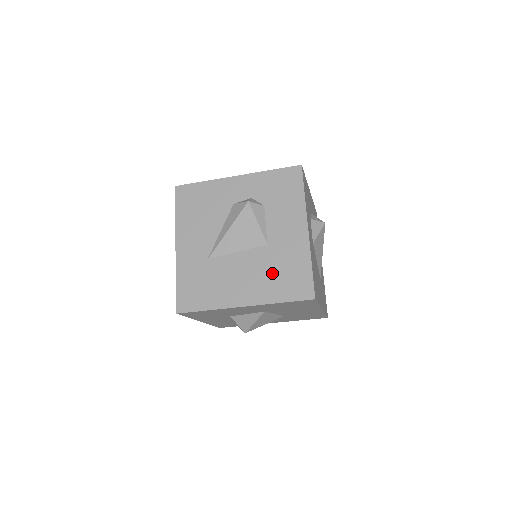
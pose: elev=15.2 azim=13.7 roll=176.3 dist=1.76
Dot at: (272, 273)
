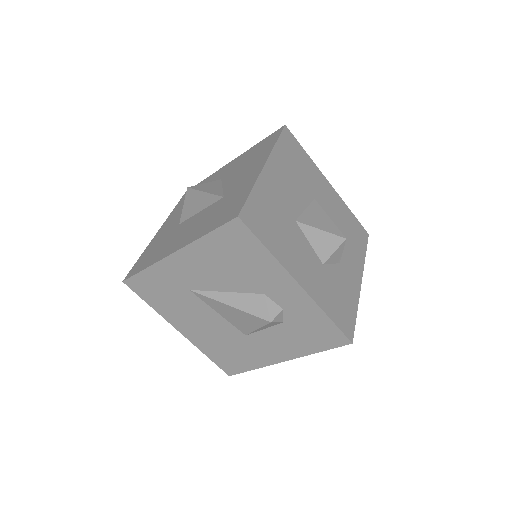
Dot at: (224, 345)
